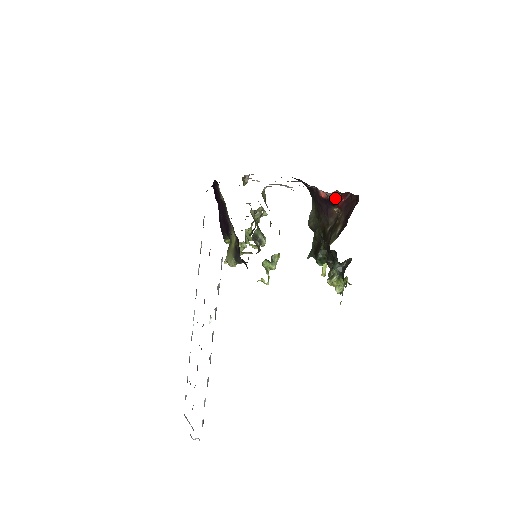
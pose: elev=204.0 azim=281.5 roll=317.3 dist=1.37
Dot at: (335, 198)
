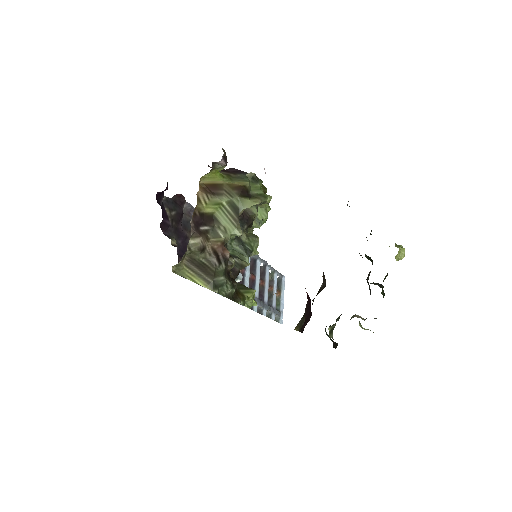
Dot at: occluded
